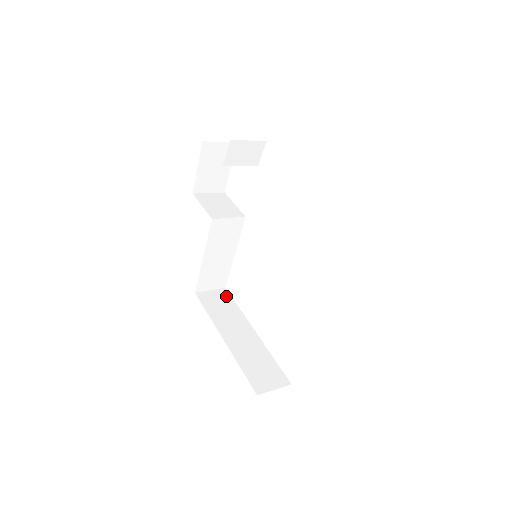
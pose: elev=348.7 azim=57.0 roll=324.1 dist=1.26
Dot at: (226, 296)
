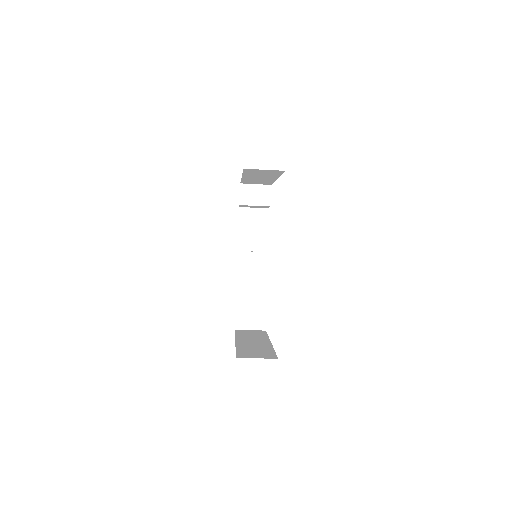
Dot at: (262, 332)
